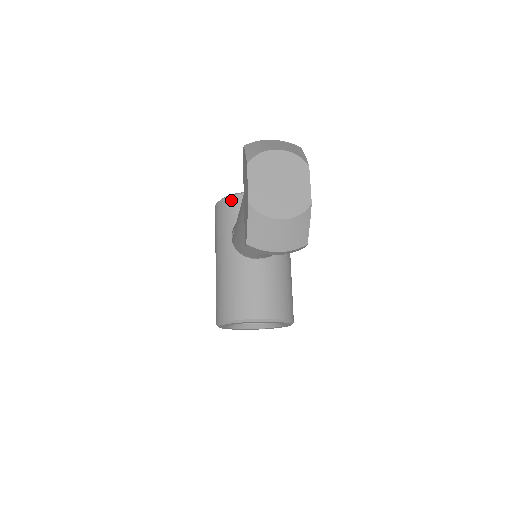
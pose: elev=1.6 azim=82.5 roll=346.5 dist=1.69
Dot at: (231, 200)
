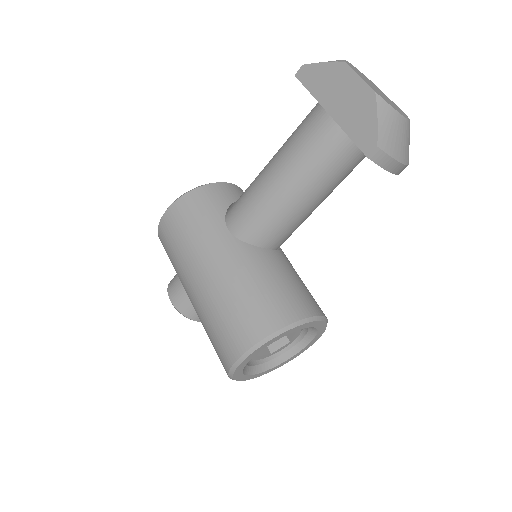
Dot at: (205, 190)
